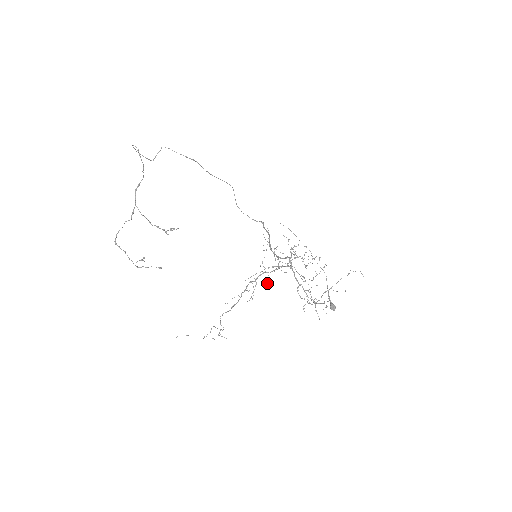
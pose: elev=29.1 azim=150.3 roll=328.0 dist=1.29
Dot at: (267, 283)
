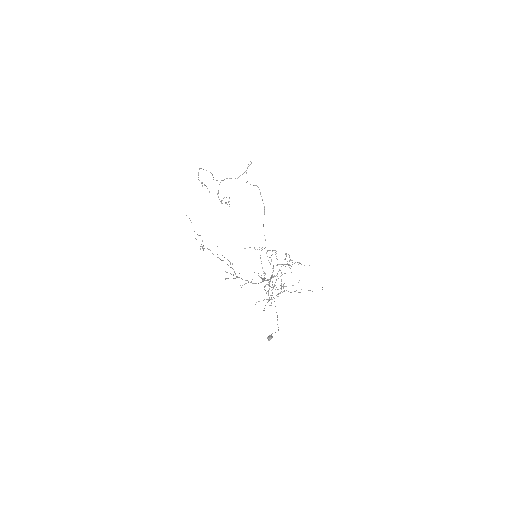
Dot at: occluded
